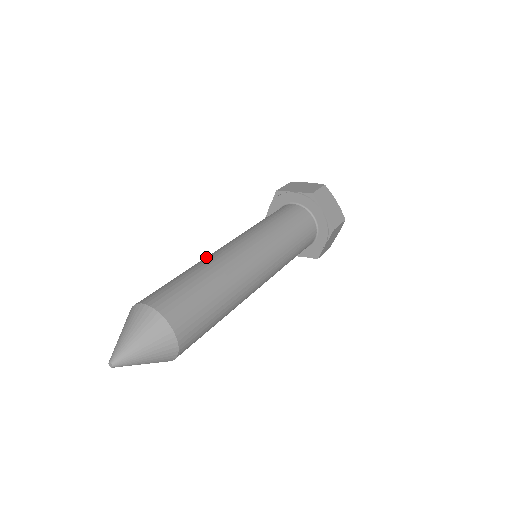
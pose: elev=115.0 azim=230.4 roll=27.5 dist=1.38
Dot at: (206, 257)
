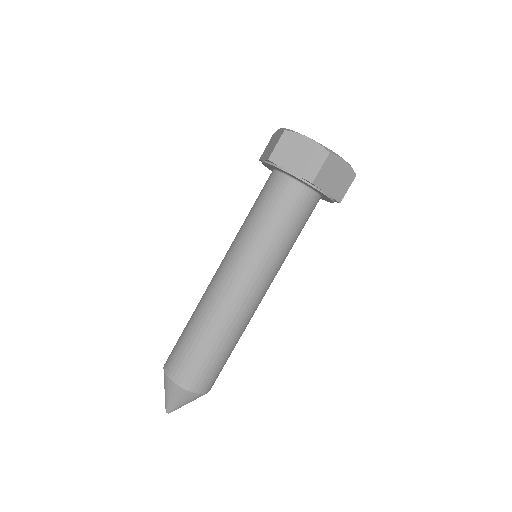
Dot at: (209, 301)
